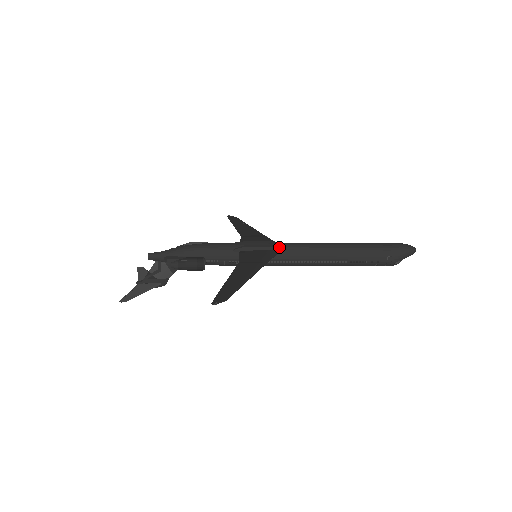
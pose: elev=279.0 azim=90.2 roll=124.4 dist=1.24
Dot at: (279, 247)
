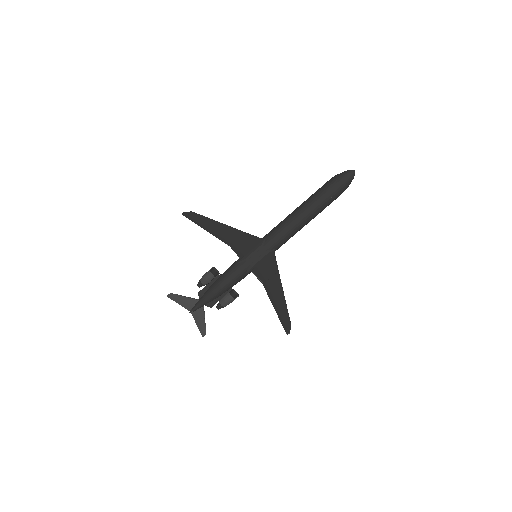
Dot at: (272, 248)
